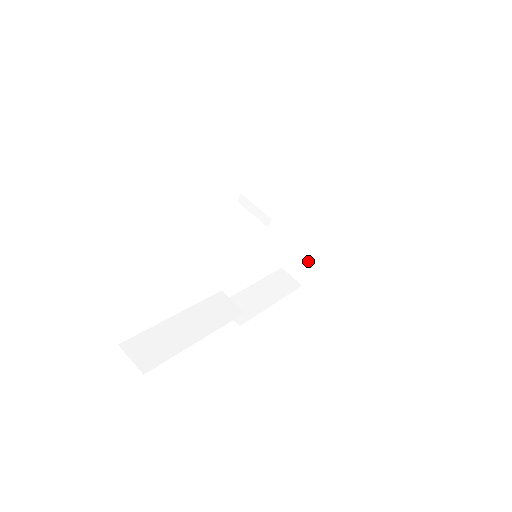
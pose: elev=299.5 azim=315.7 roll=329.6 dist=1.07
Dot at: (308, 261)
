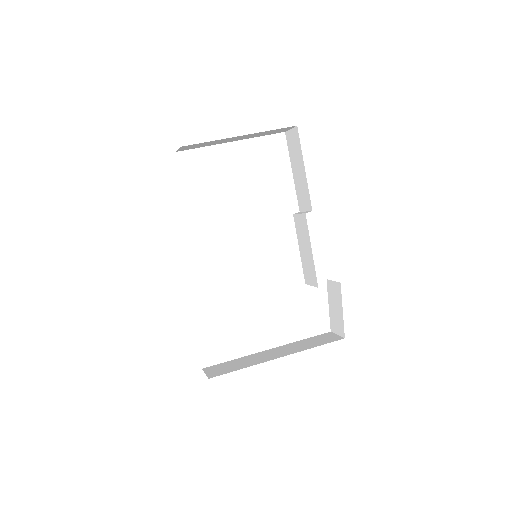
Dot at: (236, 367)
